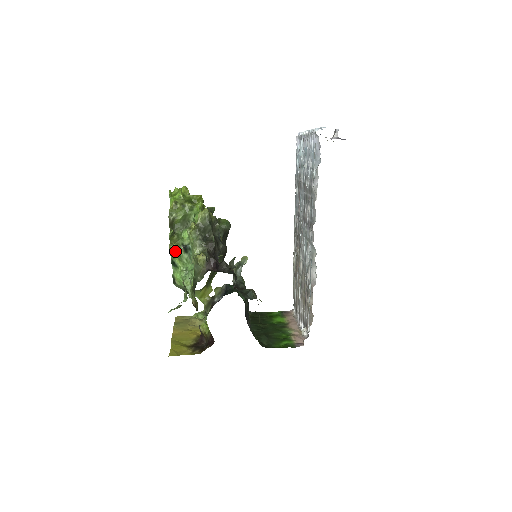
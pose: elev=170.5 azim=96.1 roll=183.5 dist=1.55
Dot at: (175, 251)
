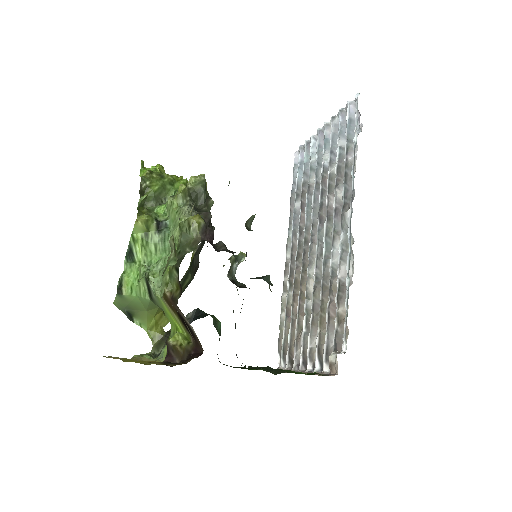
Dot at: (143, 226)
